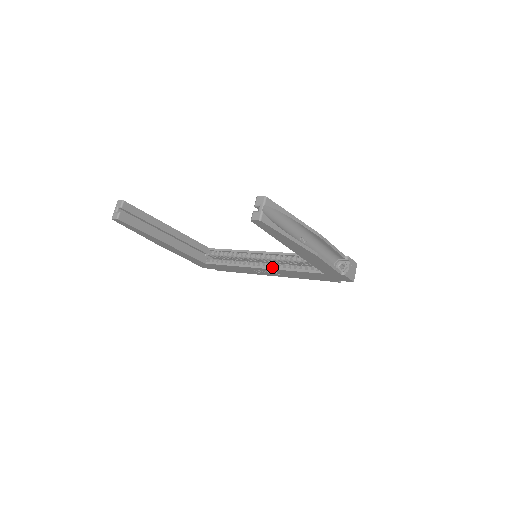
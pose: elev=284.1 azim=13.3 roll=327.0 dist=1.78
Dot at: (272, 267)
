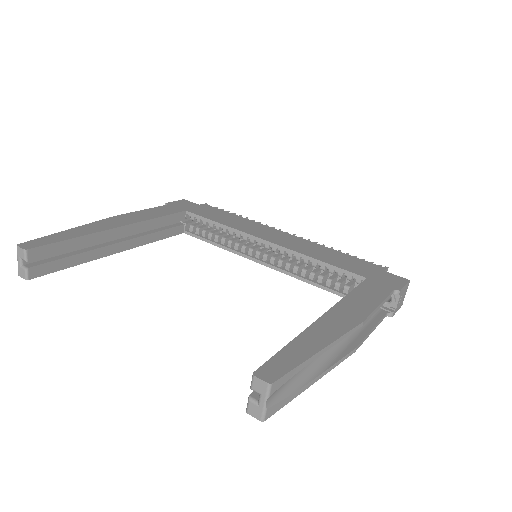
Dot at: (281, 269)
